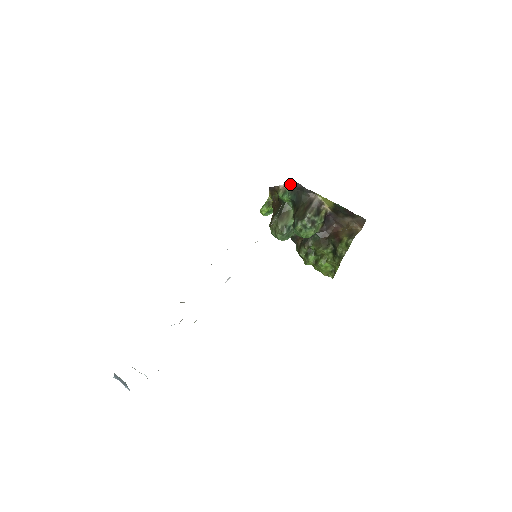
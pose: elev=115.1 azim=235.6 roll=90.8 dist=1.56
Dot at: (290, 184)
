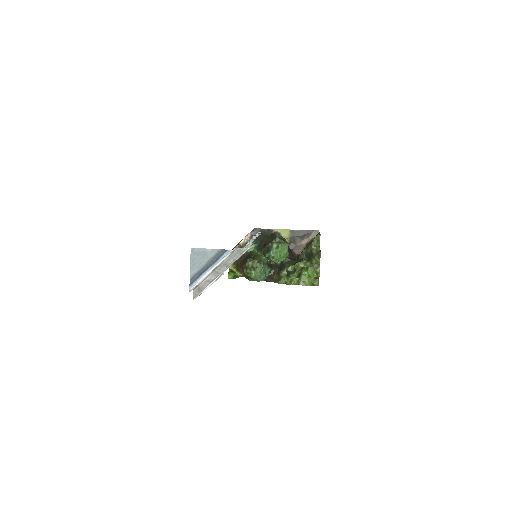
Dot at: (250, 234)
